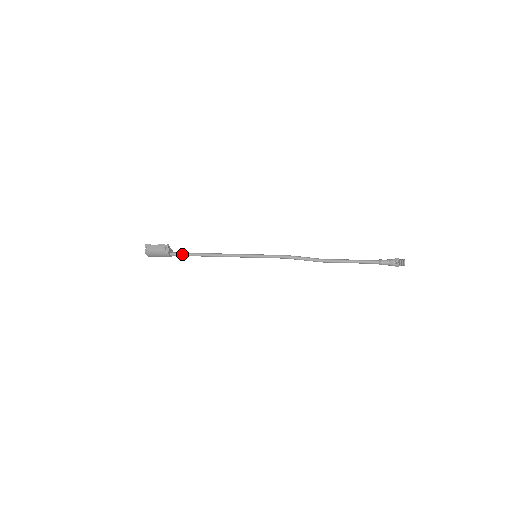
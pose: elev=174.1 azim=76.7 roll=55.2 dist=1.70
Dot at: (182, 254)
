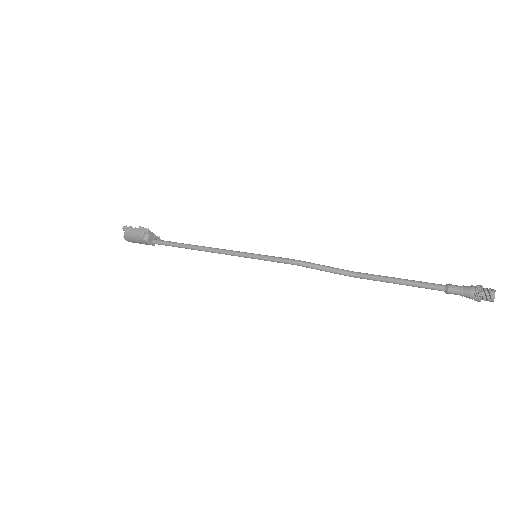
Dot at: (165, 243)
